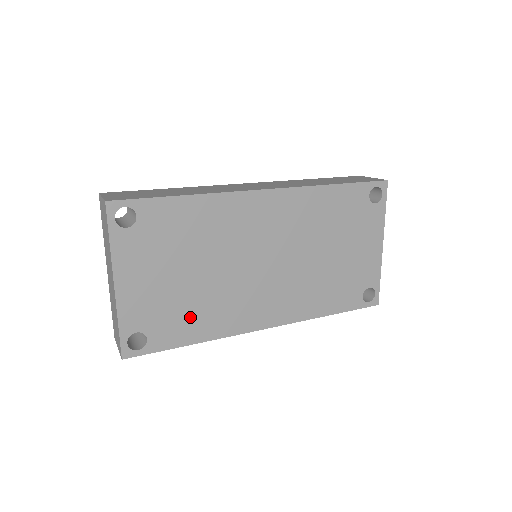
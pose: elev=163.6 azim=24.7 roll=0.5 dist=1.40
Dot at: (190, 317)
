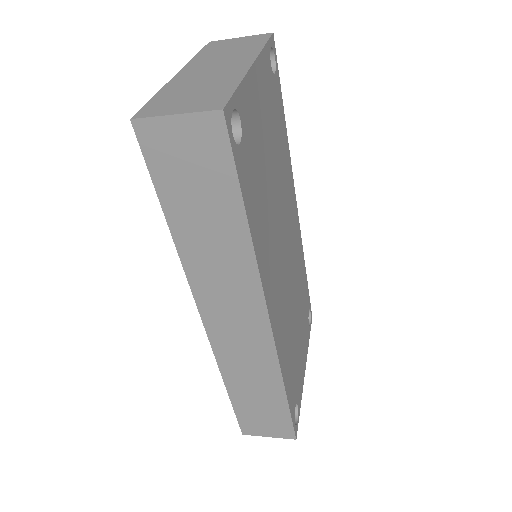
Dot at: (258, 197)
